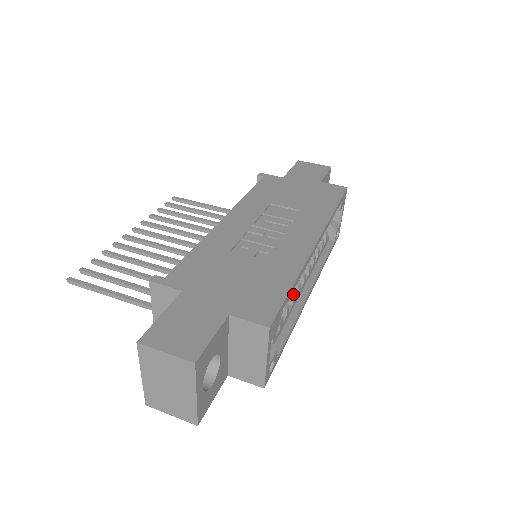
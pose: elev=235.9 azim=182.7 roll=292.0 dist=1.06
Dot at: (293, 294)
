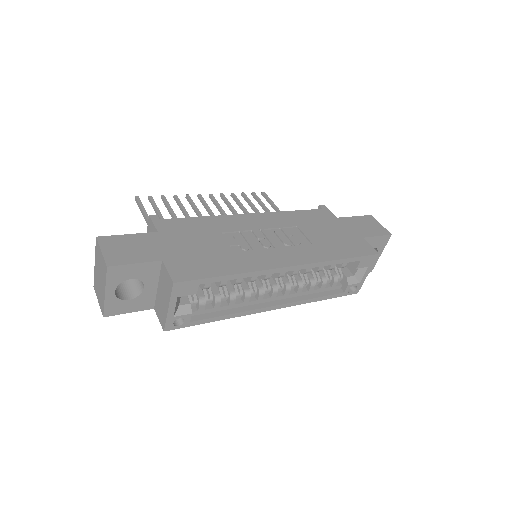
Dot at: (248, 294)
